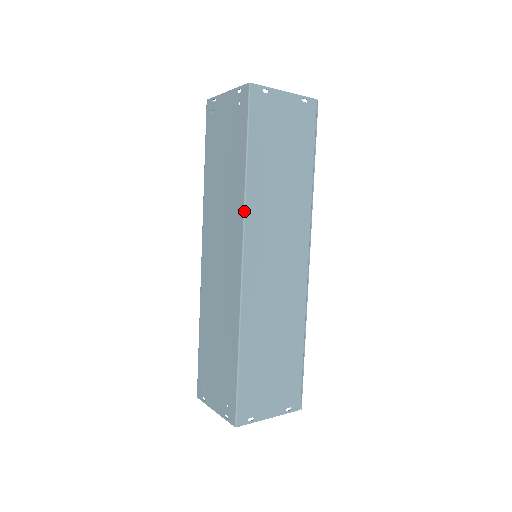
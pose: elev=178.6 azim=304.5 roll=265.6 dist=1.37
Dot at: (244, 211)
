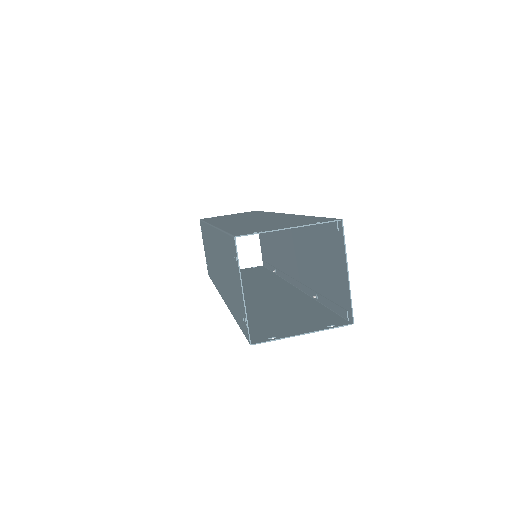
Dot at: occluded
